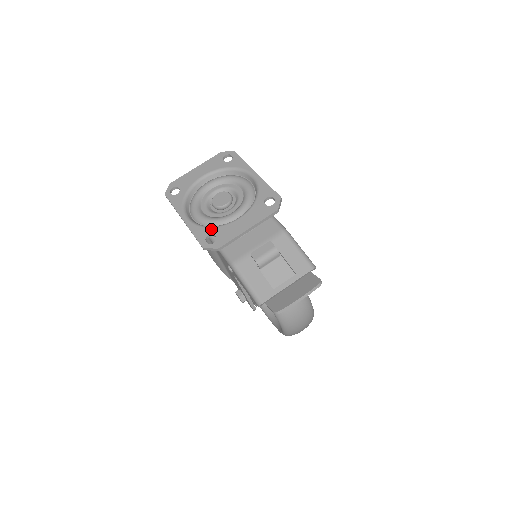
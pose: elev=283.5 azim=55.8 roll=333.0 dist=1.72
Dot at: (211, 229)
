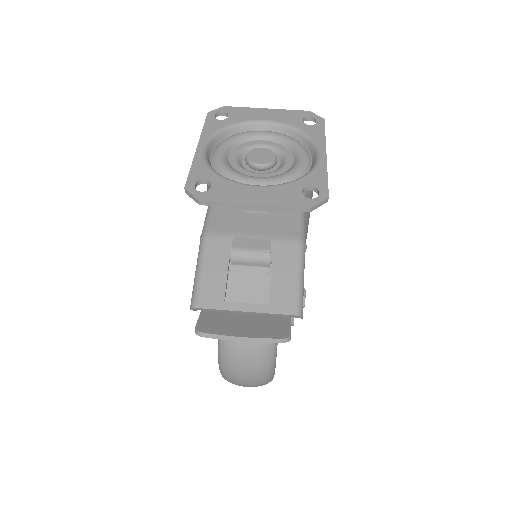
Dot at: (215, 175)
